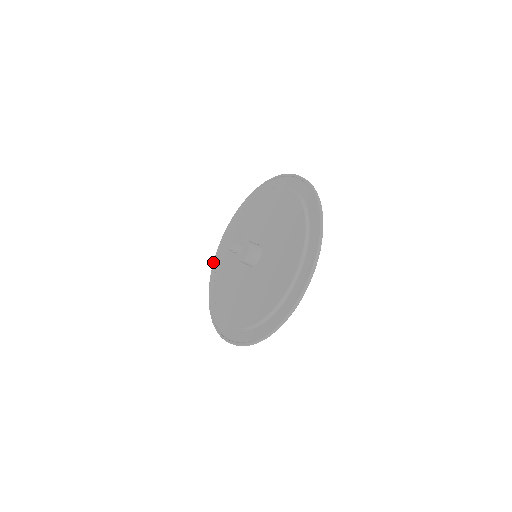
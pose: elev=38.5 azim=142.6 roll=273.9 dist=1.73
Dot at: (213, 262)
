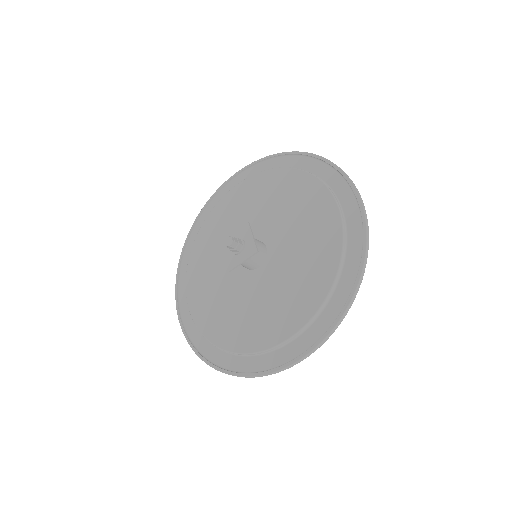
Dot at: occluded
